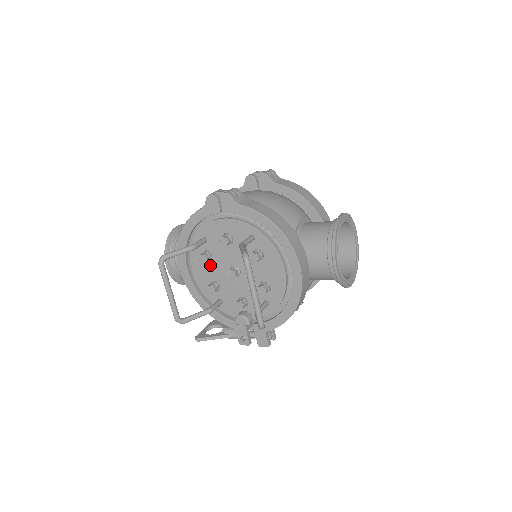
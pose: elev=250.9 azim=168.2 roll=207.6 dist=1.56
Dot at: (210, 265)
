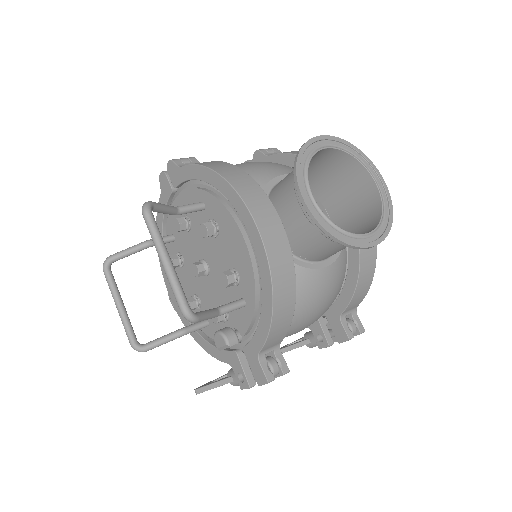
Dot at: (185, 272)
